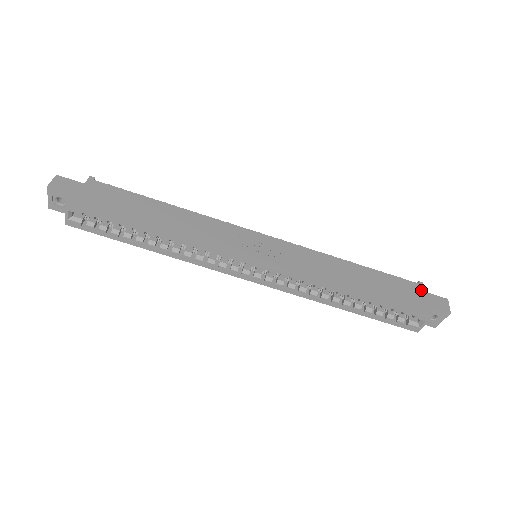
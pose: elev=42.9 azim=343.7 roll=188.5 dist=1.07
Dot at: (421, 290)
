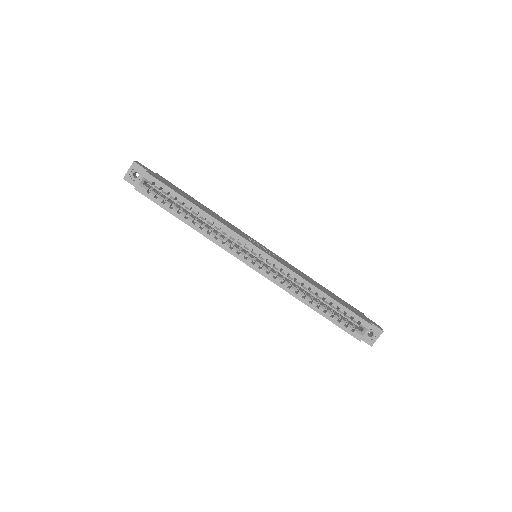
Dot at: (363, 314)
